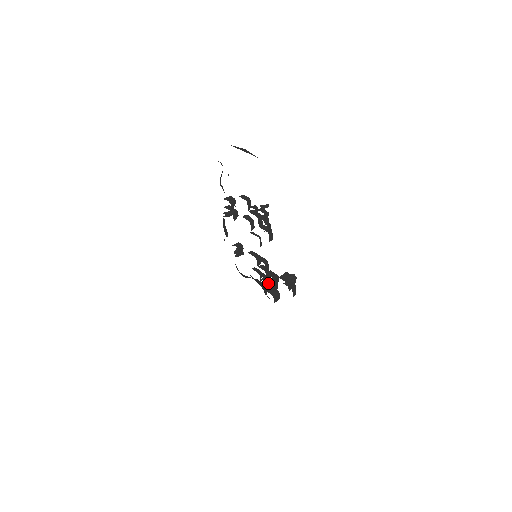
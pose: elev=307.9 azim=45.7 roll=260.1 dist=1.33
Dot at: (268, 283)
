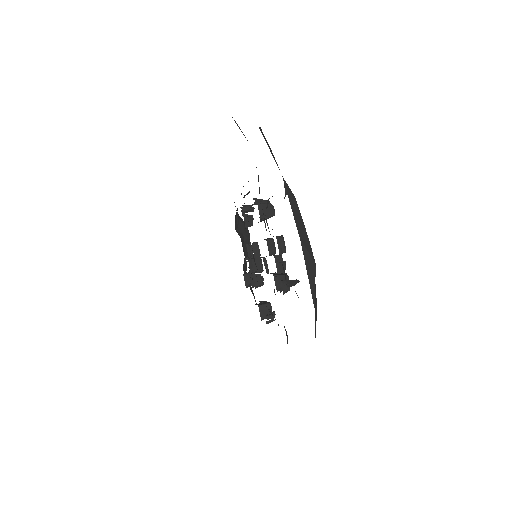
Dot at: (250, 275)
